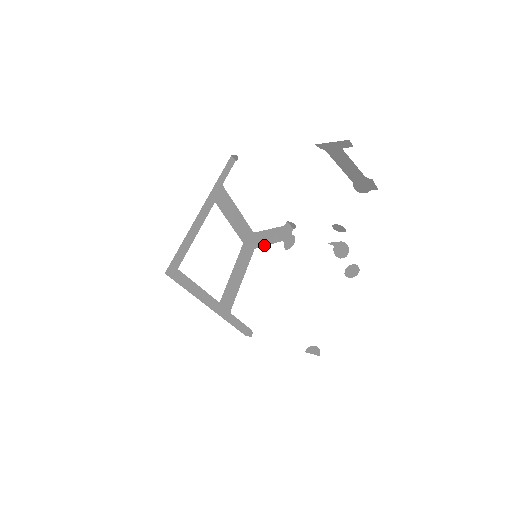
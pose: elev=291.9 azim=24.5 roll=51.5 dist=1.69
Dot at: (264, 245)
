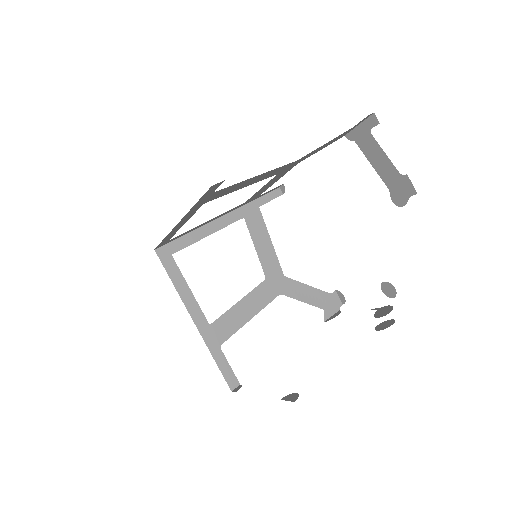
Dot at: (295, 298)
